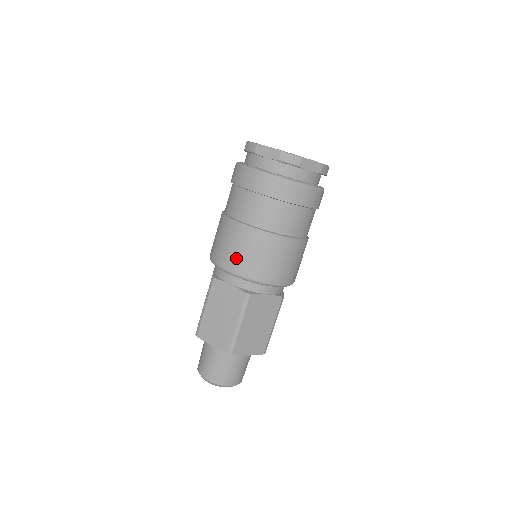
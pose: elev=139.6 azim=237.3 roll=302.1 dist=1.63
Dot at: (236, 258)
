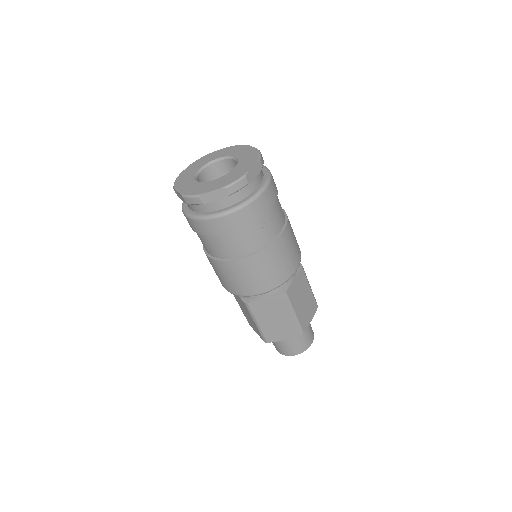
Dot at: (220, 280)
